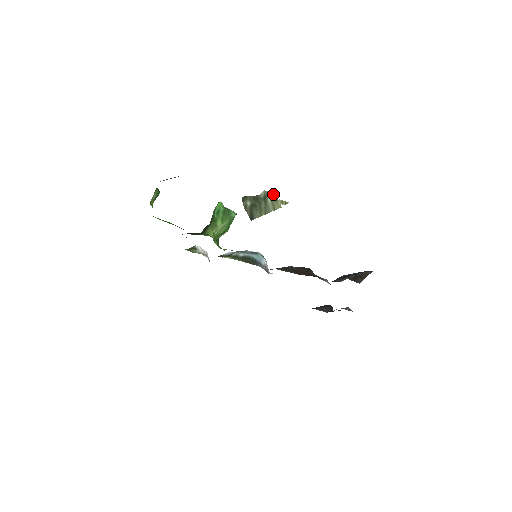
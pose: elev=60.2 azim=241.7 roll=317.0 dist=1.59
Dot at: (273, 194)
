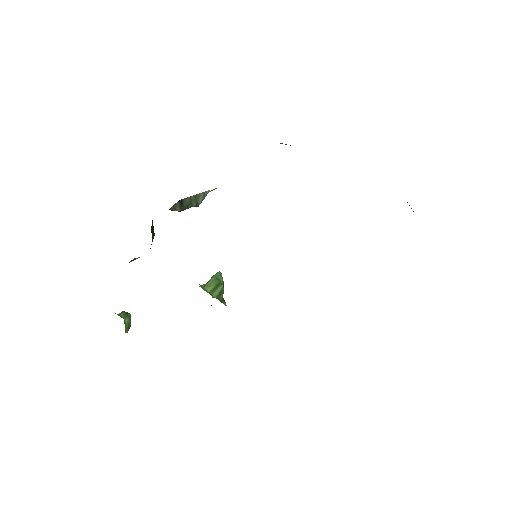
Dot at: occluded
